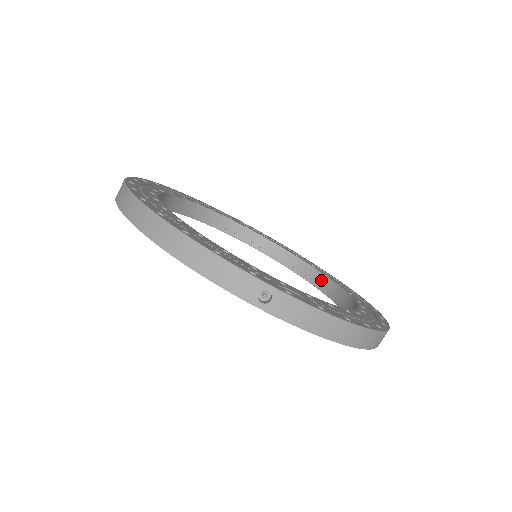
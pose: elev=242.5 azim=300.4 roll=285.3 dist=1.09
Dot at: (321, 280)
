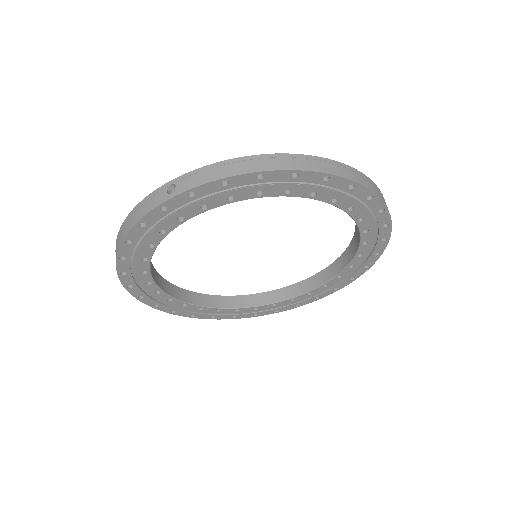
Dot at: (352, 247)
